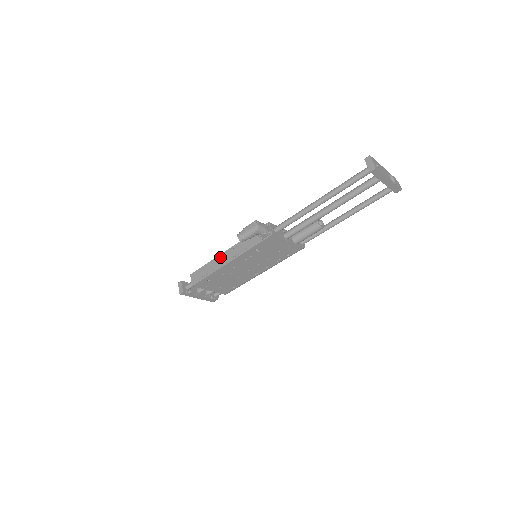
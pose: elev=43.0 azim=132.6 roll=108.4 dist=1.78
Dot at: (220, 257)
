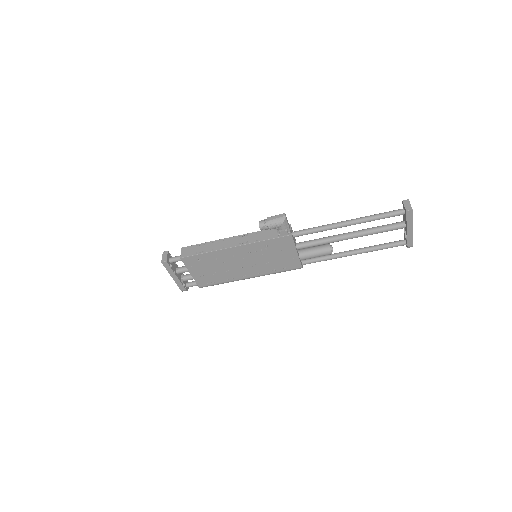
Dot at: (224, 240)
